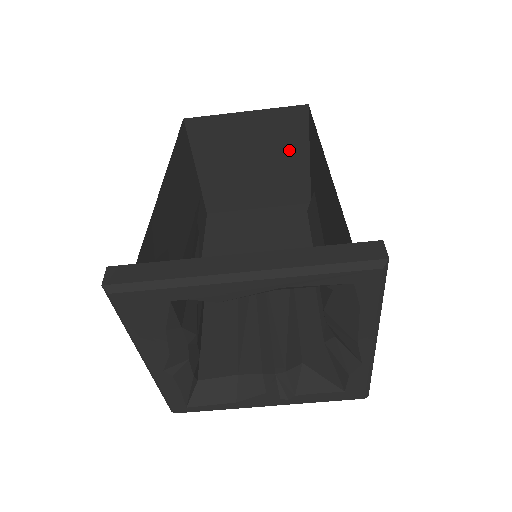
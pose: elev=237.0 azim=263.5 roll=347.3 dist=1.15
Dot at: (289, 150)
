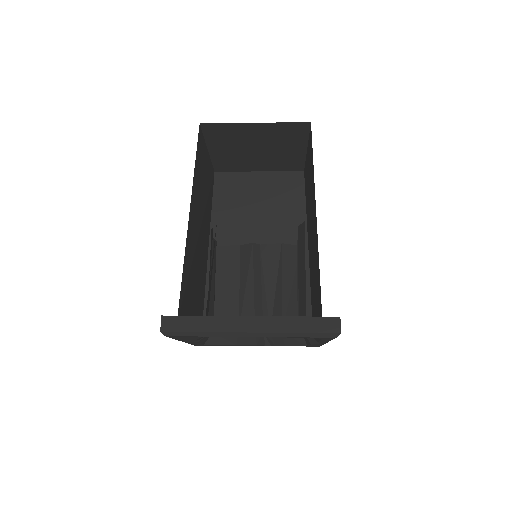
Dot at: (290, 144)
